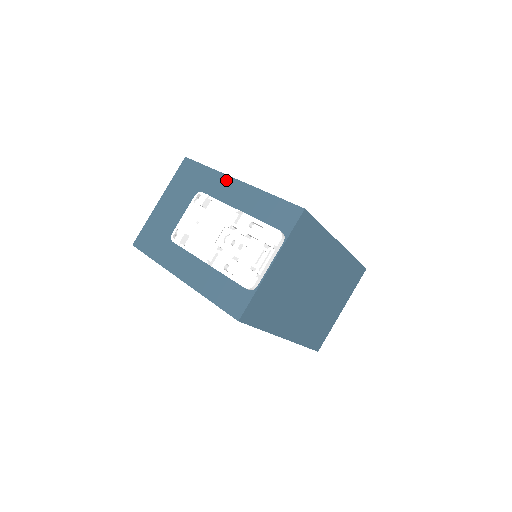
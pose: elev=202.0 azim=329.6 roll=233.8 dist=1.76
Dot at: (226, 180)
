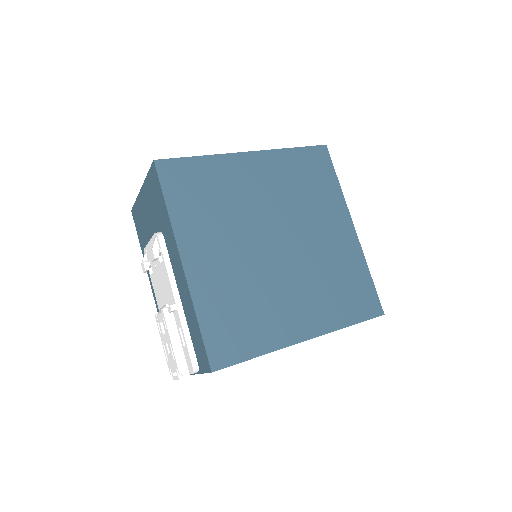
Dot at: (175, 247)
